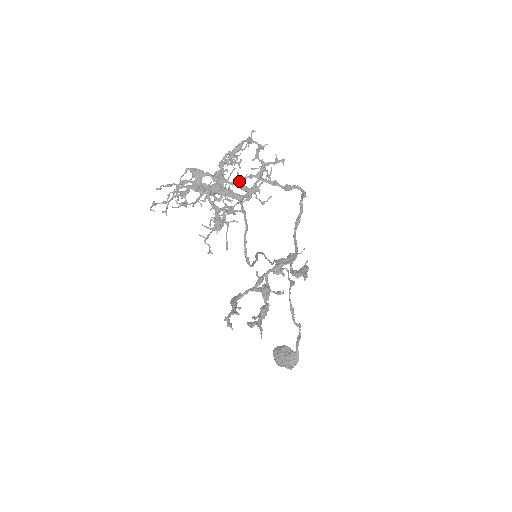
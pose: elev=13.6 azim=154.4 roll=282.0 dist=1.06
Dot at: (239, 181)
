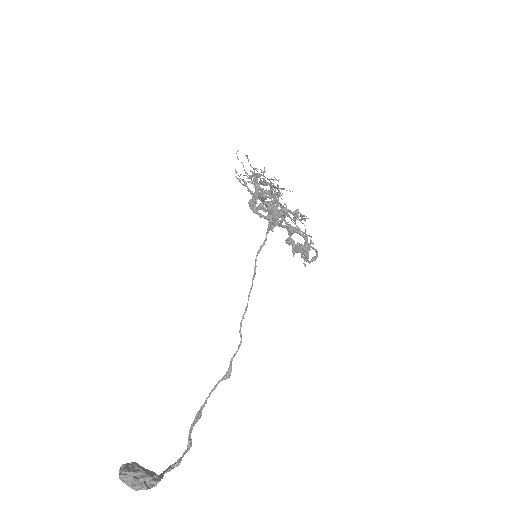
Dot at: occluded
